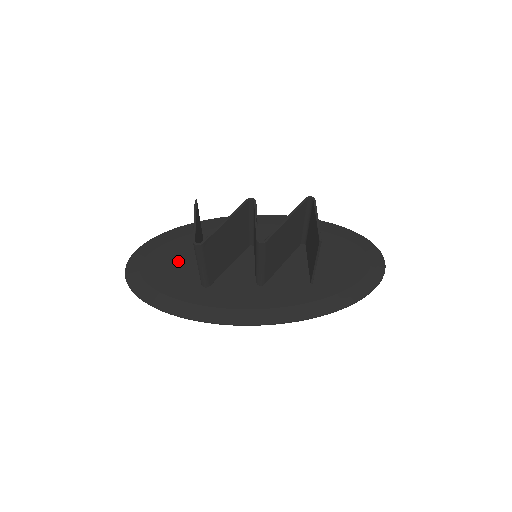
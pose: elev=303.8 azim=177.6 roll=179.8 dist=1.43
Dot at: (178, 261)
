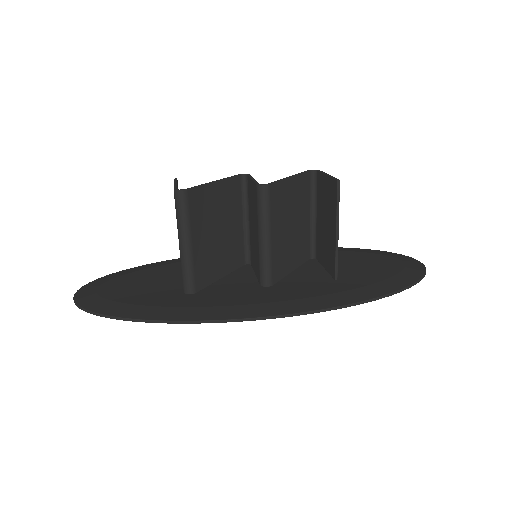
Dot at: (151, 281)
